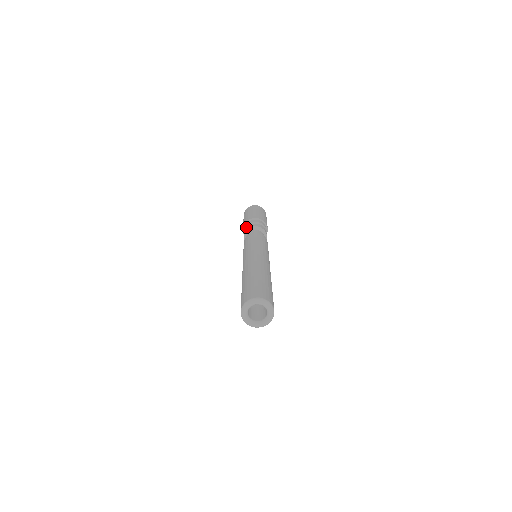
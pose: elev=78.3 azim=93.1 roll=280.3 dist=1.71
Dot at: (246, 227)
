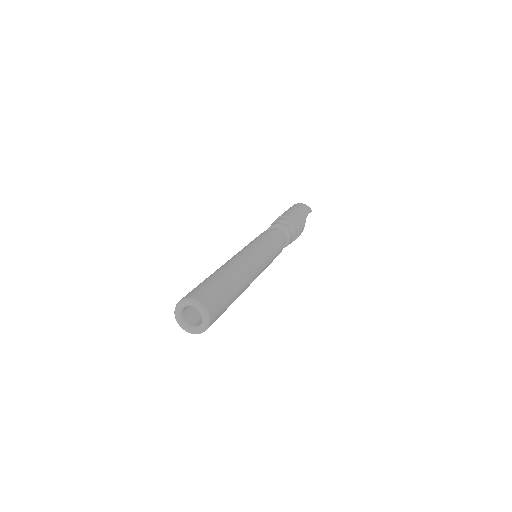
Dot at: occluded
